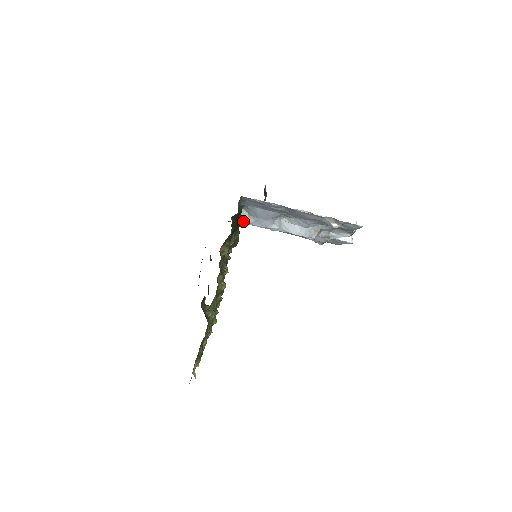
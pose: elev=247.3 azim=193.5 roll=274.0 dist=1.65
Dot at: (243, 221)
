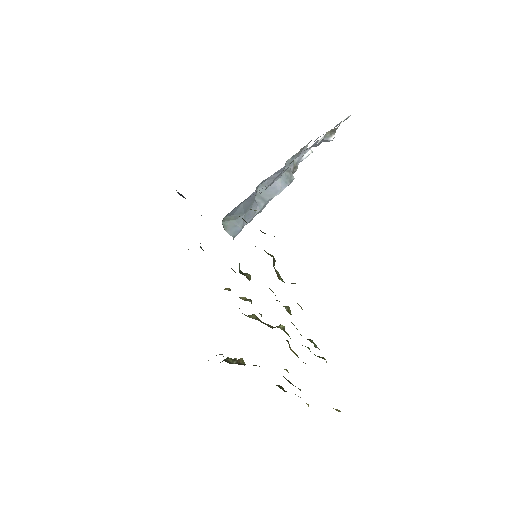
Dot at: (234, 233)
